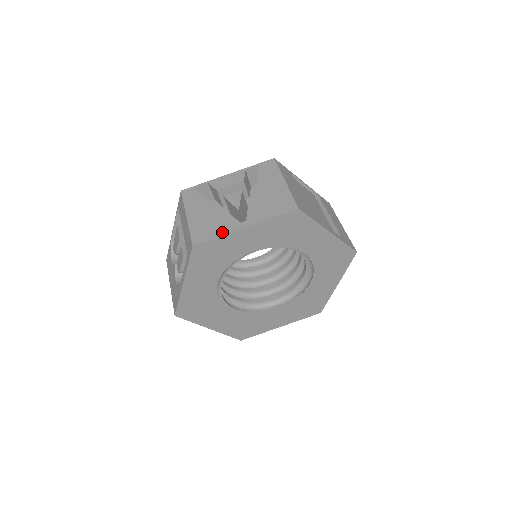
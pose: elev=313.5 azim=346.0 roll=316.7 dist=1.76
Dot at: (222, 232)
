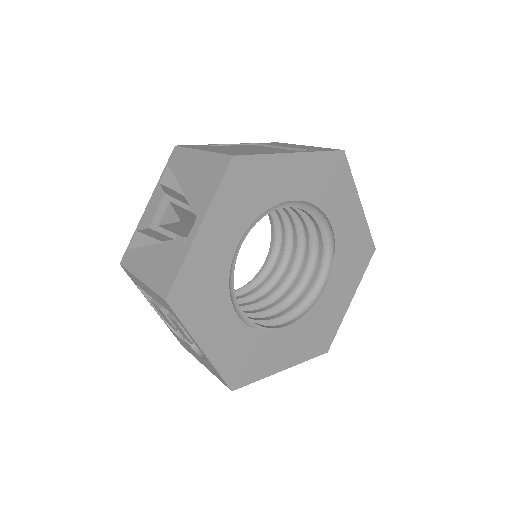
Dot at: (181, 257)
